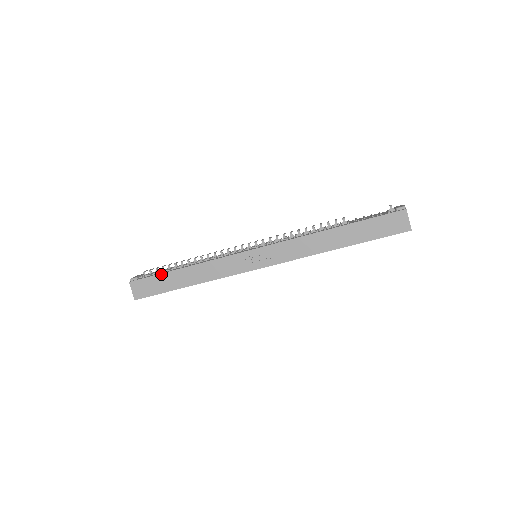
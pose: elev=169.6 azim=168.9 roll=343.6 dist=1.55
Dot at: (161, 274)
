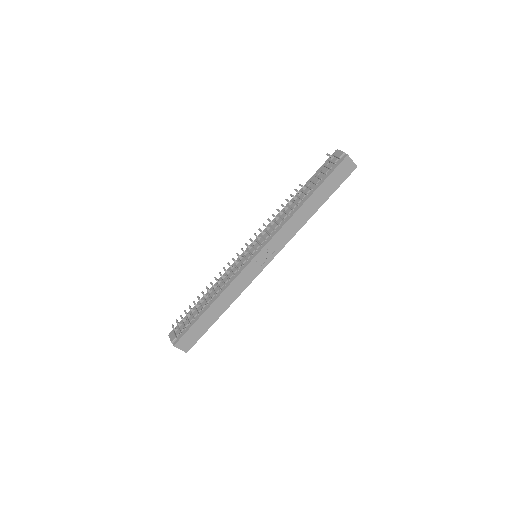
Dot at: (196, 322)
